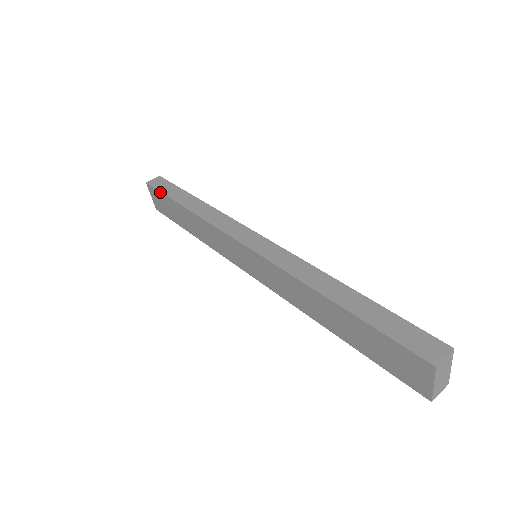
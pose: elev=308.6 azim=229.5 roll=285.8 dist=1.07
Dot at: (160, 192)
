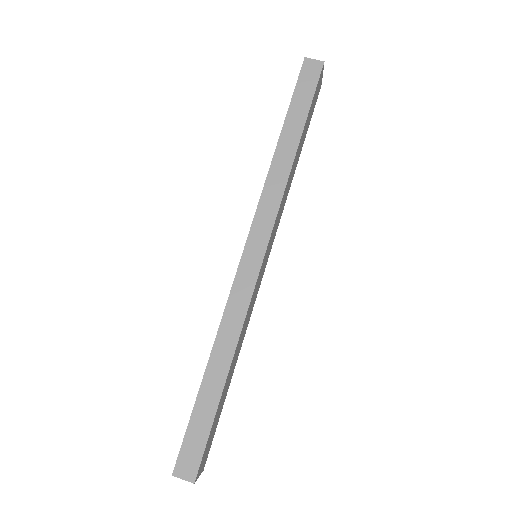
Dot at: (294, 90)
